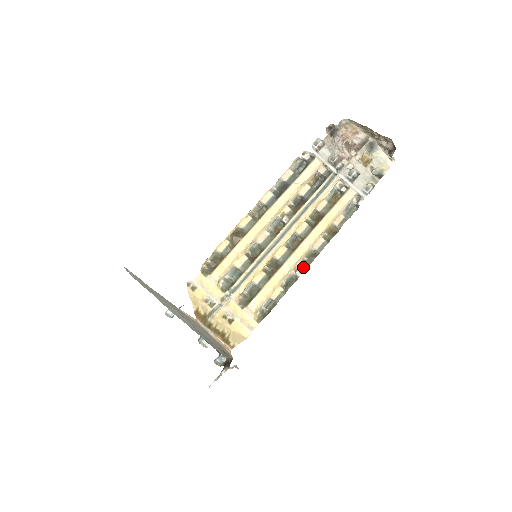
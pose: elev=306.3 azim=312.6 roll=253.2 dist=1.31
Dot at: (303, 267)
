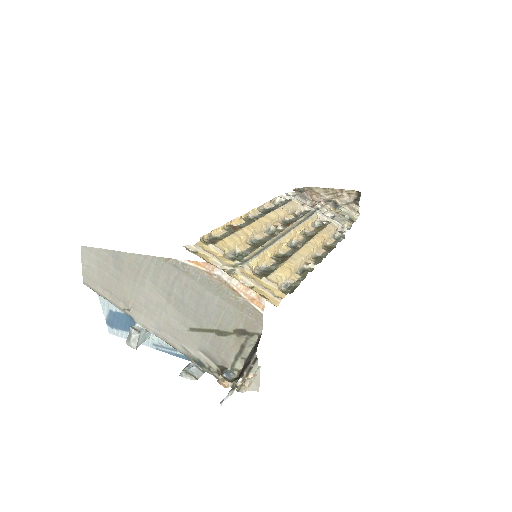
Dot at: (314, 263)
